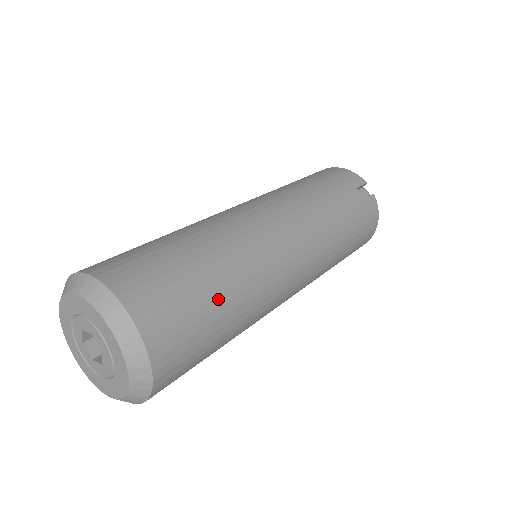
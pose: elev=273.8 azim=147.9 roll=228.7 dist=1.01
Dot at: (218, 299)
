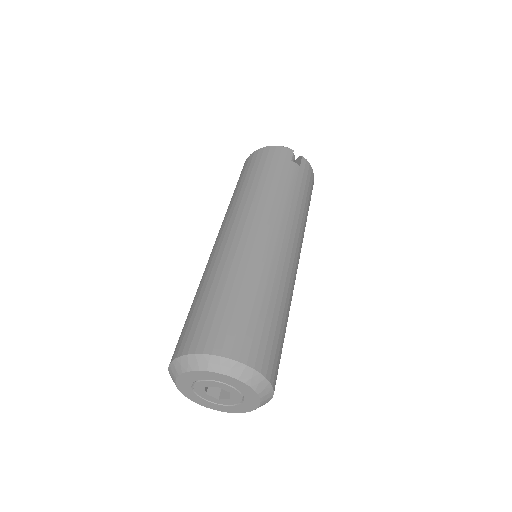
Dot at: (275, 314)
